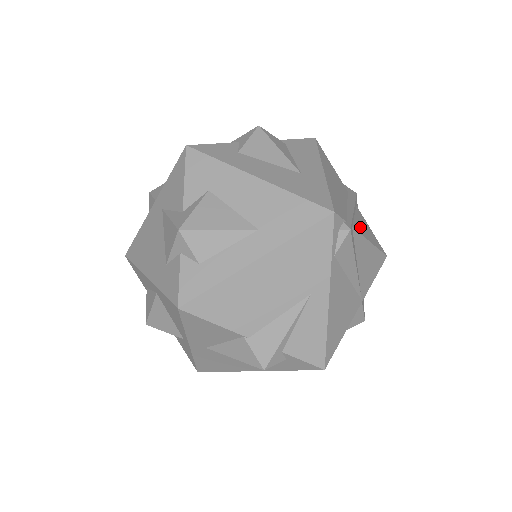
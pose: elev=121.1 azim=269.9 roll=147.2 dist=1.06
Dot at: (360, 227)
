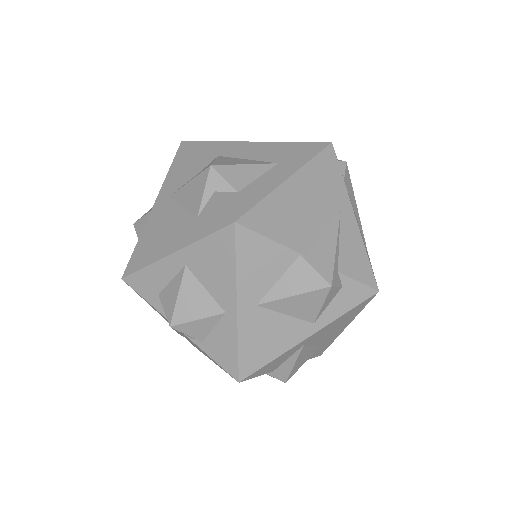
Dot at: occluded
